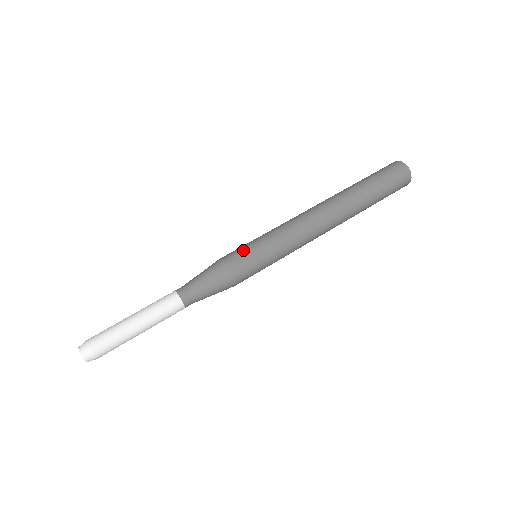
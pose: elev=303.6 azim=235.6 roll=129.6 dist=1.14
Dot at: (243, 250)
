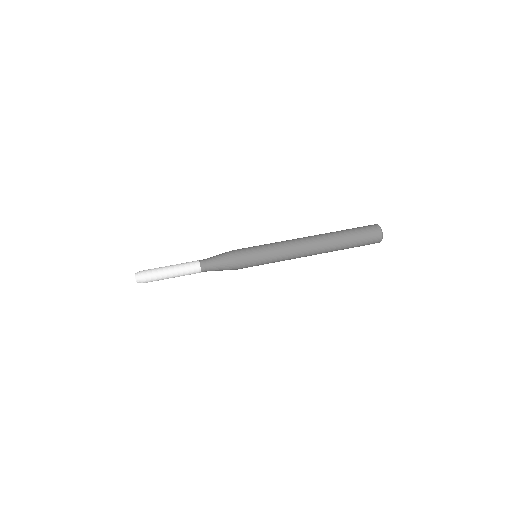
Dot at: (247, 248)
